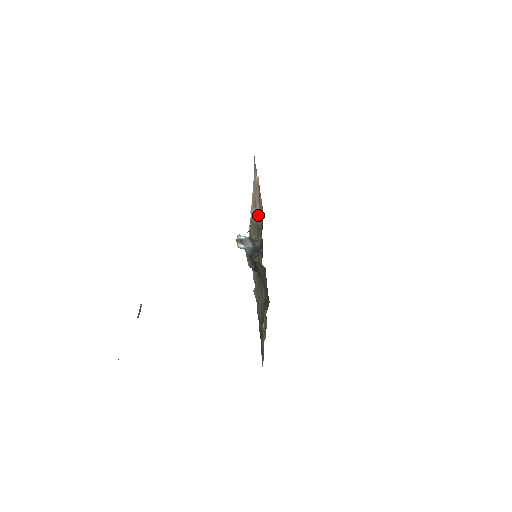
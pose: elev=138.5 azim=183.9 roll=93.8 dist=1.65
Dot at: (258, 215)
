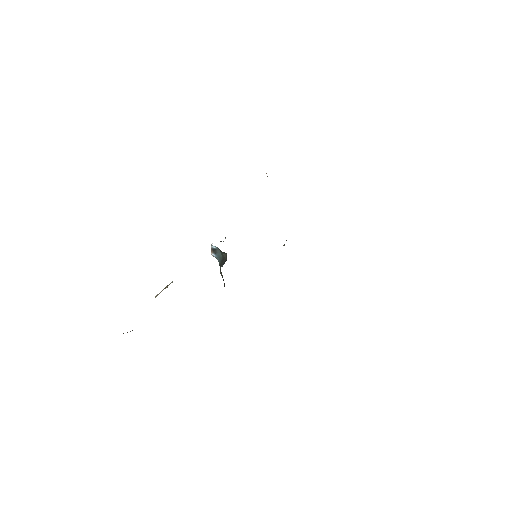
Dot at: occluded
